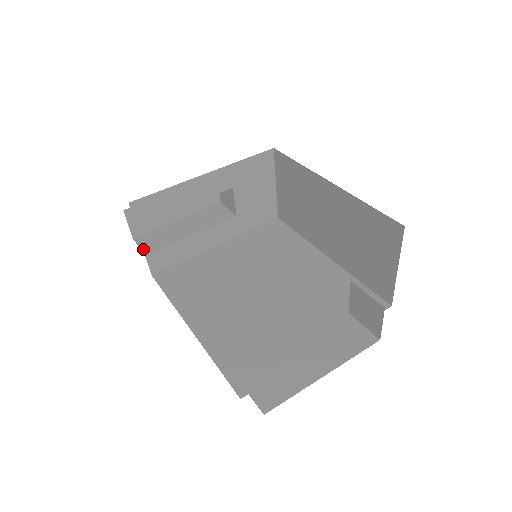
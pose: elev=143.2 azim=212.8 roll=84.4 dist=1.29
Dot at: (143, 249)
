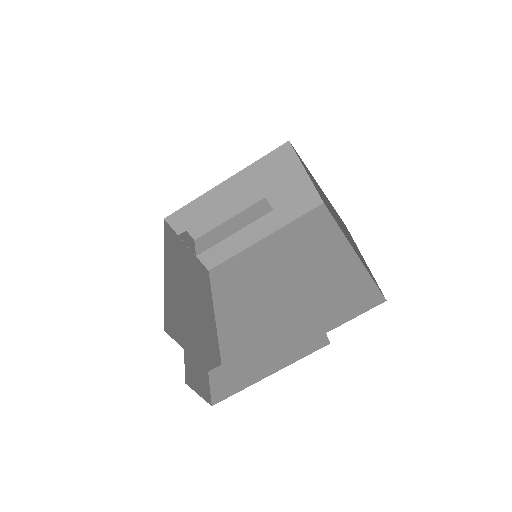
Dot at: (197, 250)
